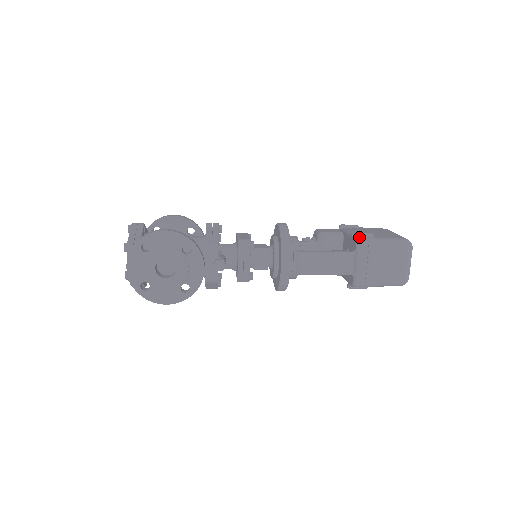
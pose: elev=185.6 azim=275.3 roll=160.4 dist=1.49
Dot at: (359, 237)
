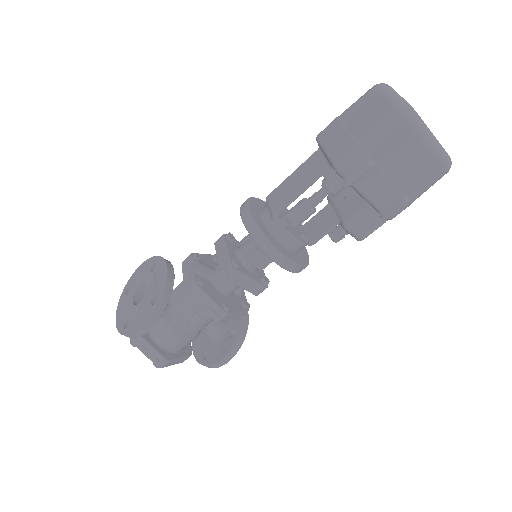
Dot at: occluded
